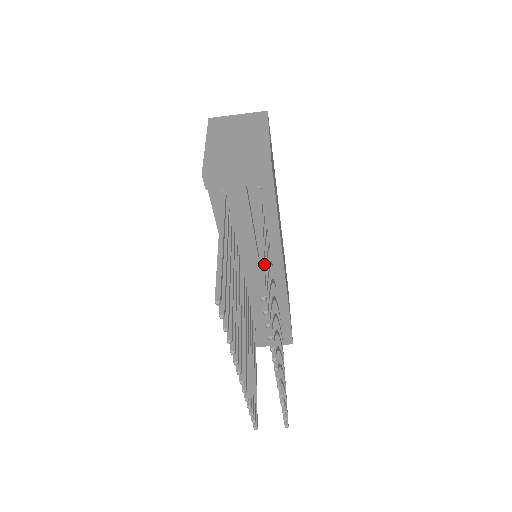
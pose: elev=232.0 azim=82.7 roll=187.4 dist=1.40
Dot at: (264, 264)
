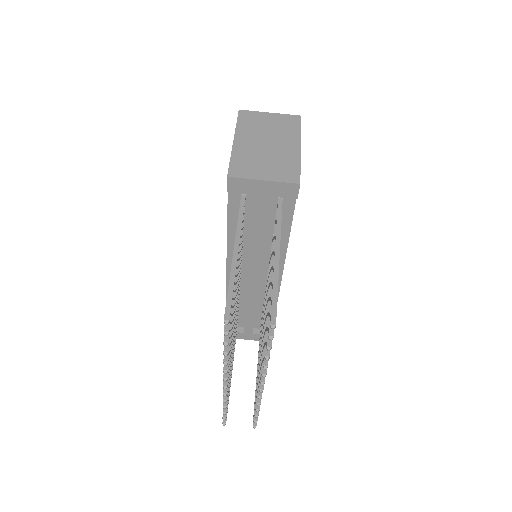
Dot at: (277, 288)
